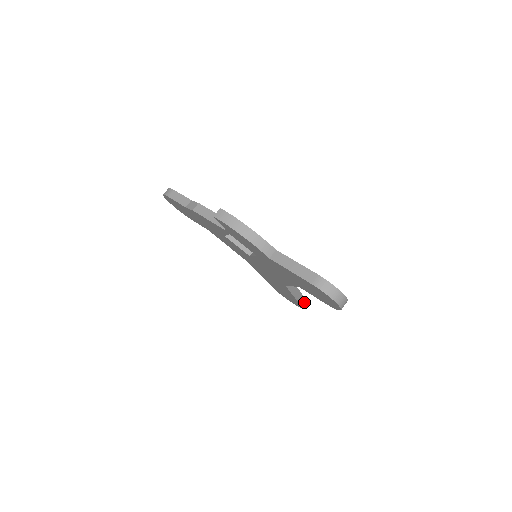
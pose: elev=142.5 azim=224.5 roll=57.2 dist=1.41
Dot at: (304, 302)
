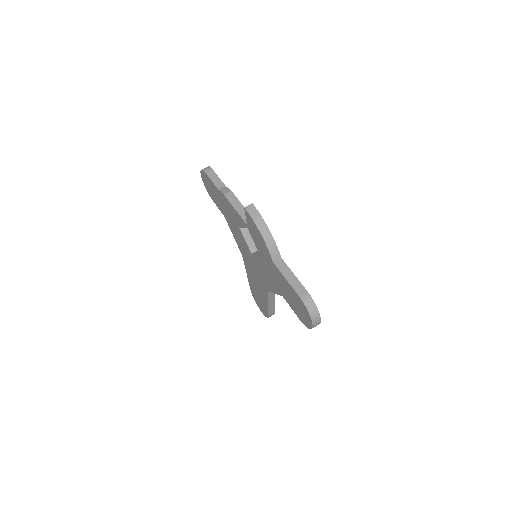
Dot at: (272, 313)
